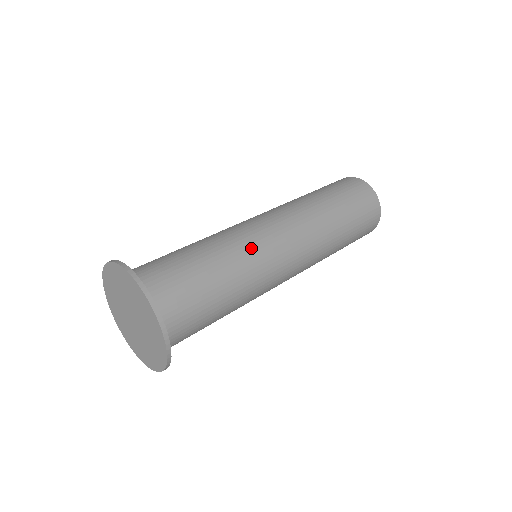
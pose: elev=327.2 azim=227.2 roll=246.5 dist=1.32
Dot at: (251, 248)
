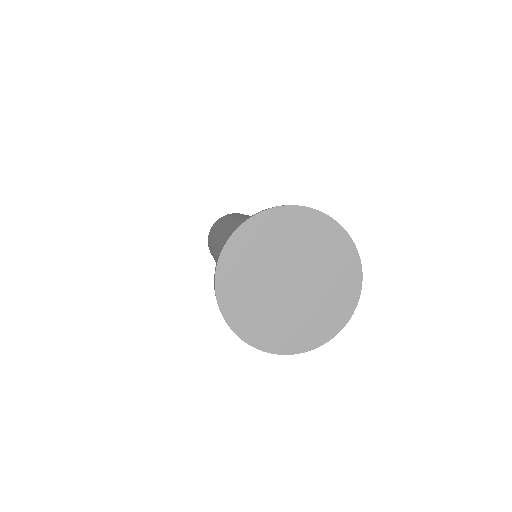
Dot at: occluded
